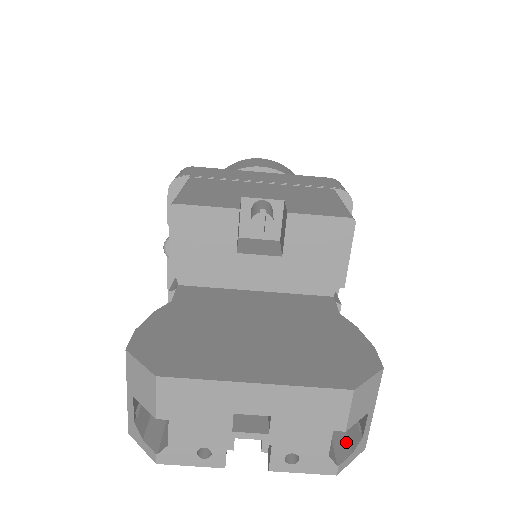
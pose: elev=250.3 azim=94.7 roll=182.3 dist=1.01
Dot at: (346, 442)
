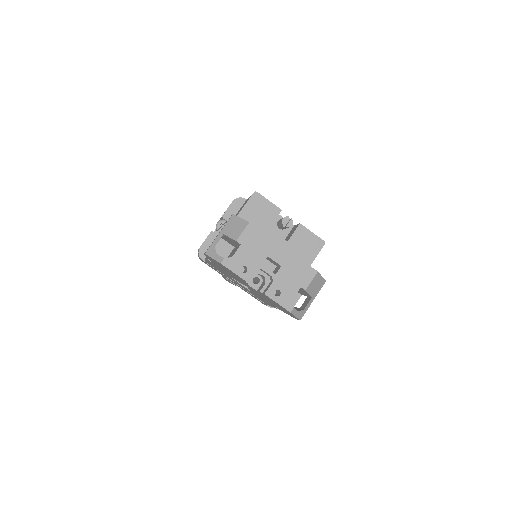
Dot at: occluded
